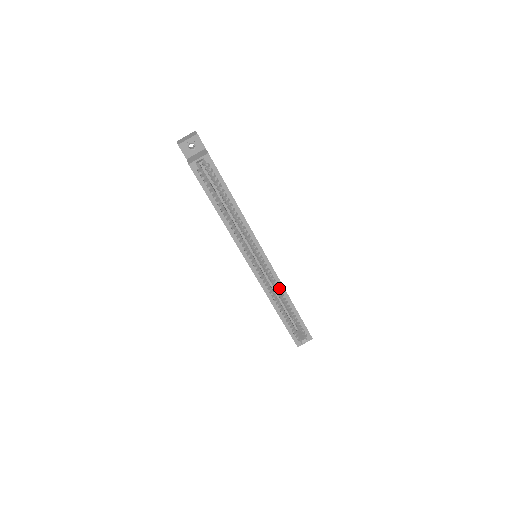
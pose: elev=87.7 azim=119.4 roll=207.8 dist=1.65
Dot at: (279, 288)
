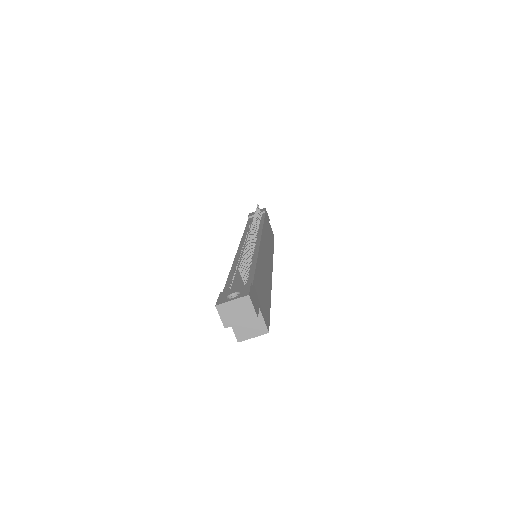
Dot at: occluded
